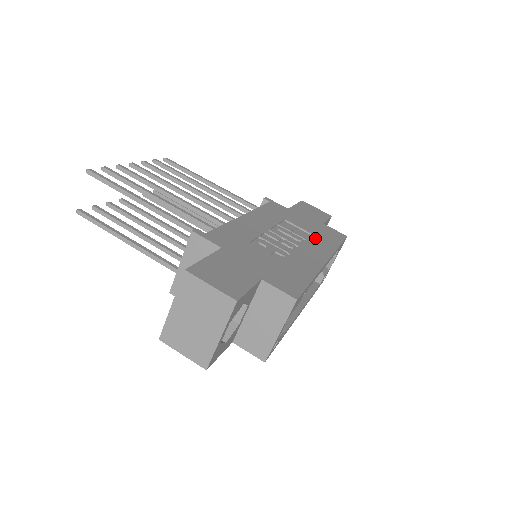
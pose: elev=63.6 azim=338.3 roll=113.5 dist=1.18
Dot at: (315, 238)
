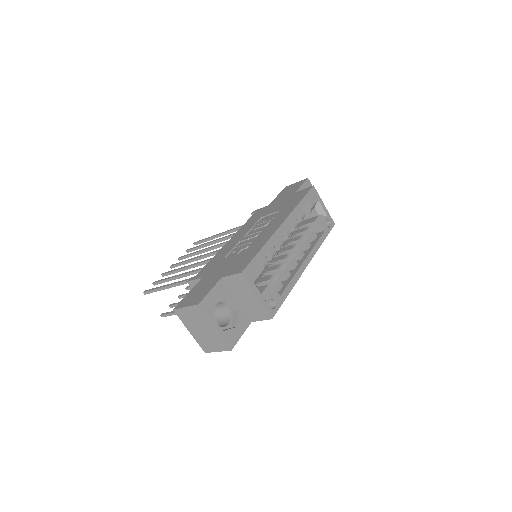
Dot at: (280, 212)
